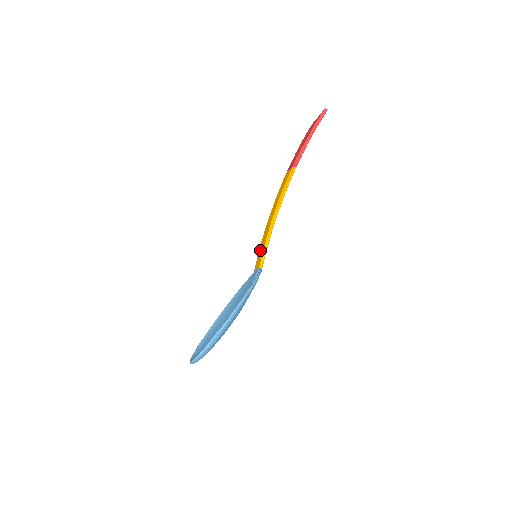
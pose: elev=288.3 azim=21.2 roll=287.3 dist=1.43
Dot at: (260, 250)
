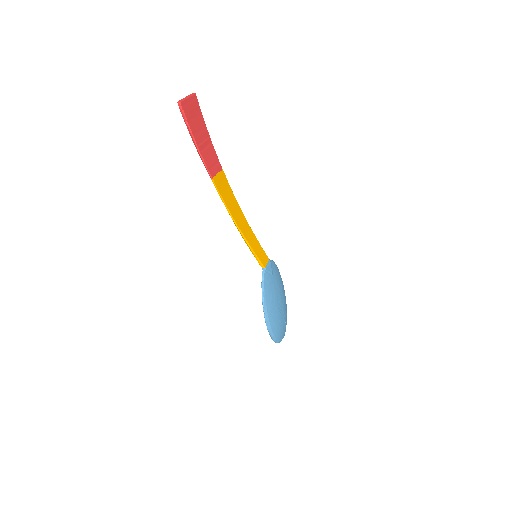
Dot at: occluded
